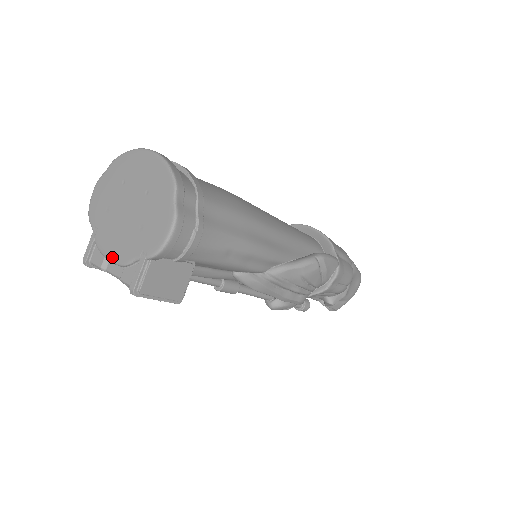
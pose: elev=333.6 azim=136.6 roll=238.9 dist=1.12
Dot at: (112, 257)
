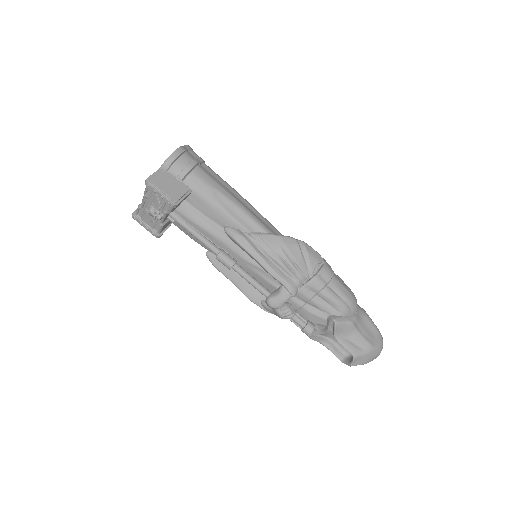
Dot at: occluded
